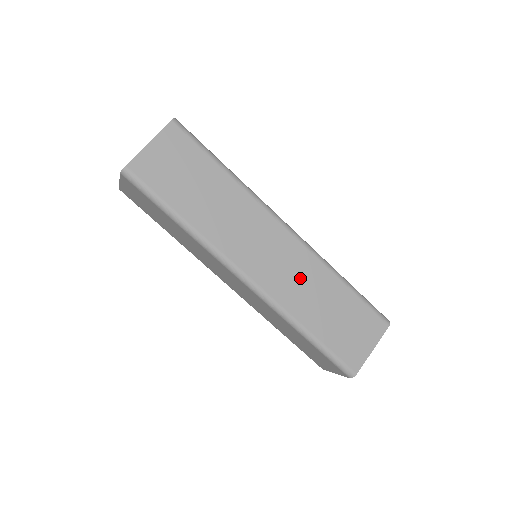
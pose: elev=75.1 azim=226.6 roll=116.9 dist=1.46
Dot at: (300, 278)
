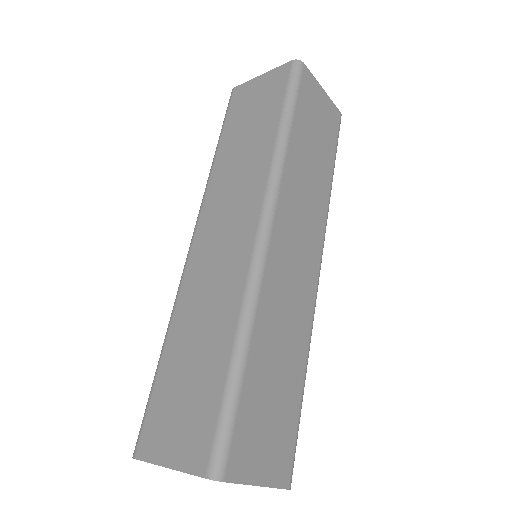
Dot at: (291, 307)
